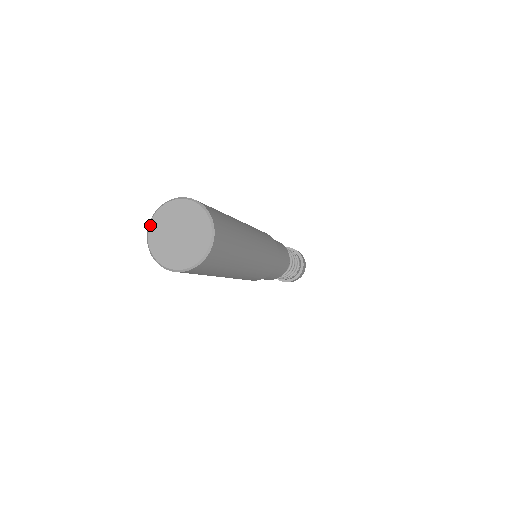
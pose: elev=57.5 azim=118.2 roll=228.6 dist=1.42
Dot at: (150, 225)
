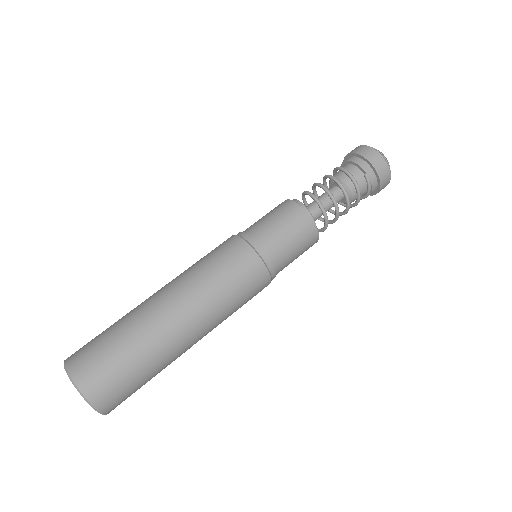
Dot at: occluded
